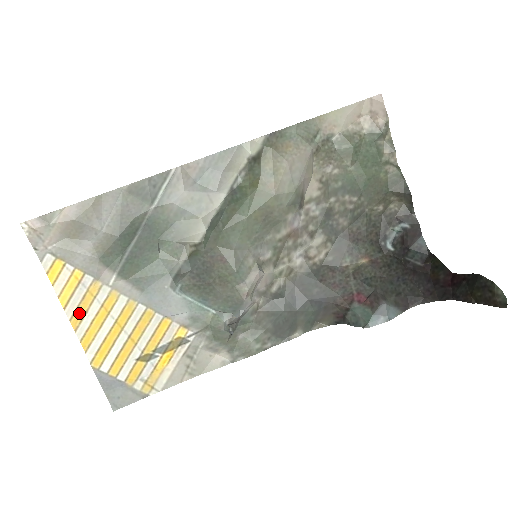
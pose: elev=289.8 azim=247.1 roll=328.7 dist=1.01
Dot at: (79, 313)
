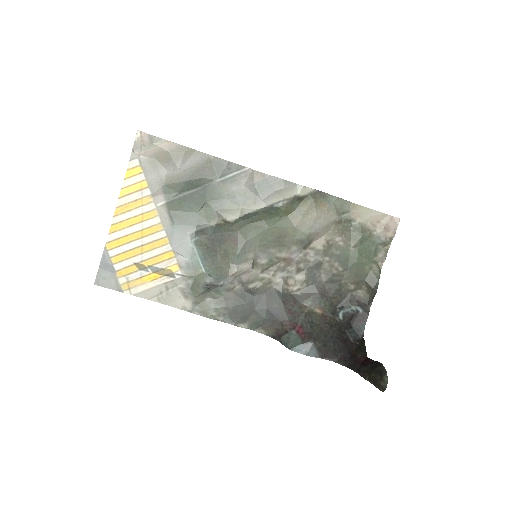
Dot at: (125, 207)
